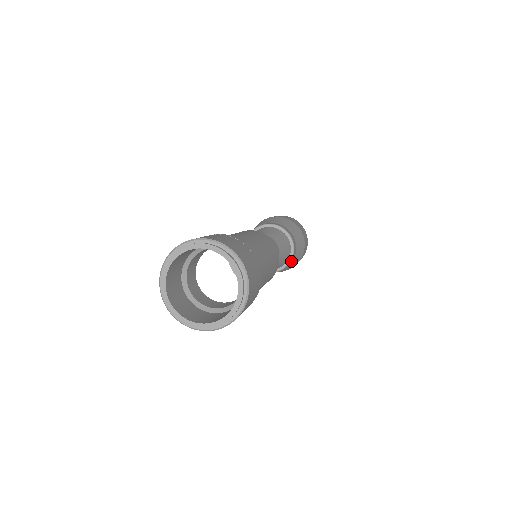
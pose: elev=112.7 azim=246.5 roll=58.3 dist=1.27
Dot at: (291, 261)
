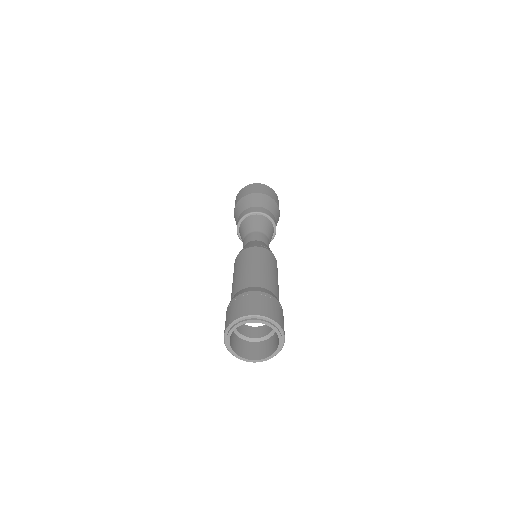
Dot at: occluded
